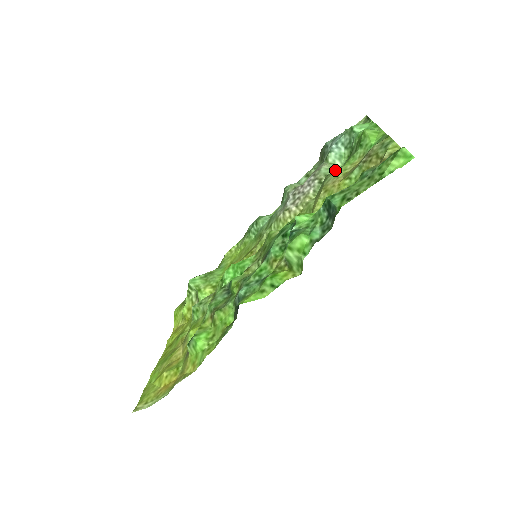
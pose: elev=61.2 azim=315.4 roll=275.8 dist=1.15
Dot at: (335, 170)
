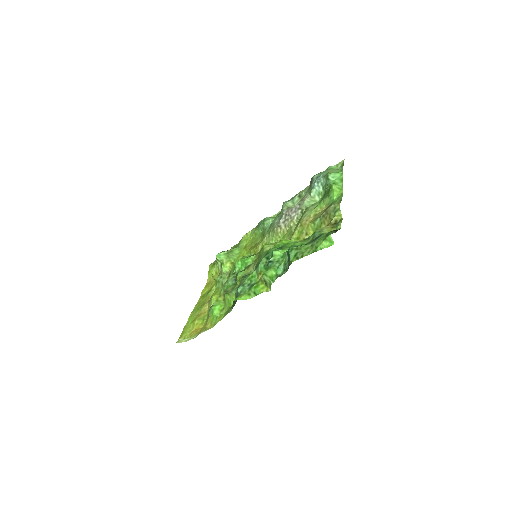
Dot at: (313, 205)
